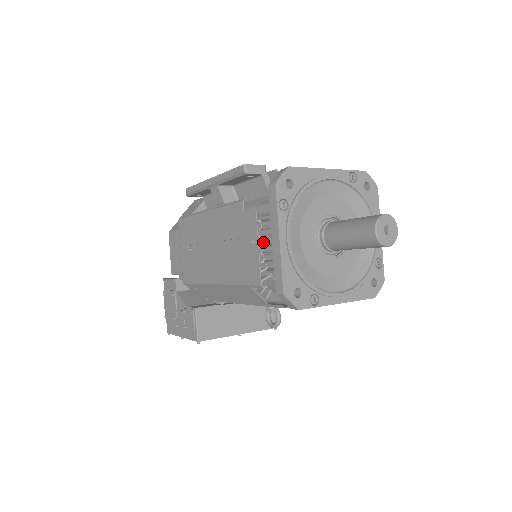
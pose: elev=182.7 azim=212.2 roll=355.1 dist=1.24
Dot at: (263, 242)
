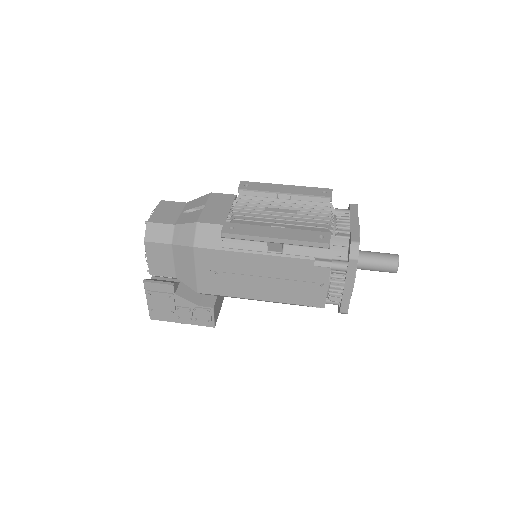
Dot at: (331, 285)
